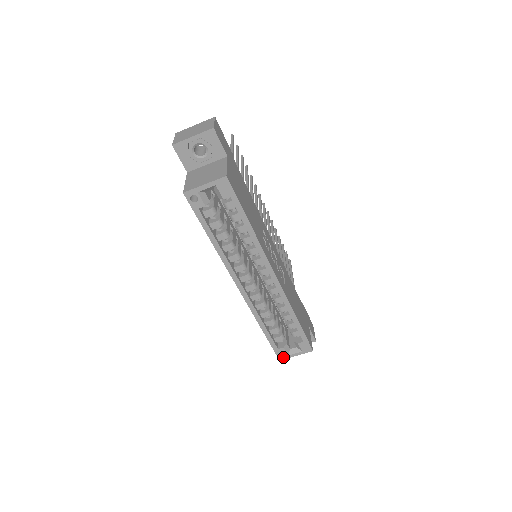
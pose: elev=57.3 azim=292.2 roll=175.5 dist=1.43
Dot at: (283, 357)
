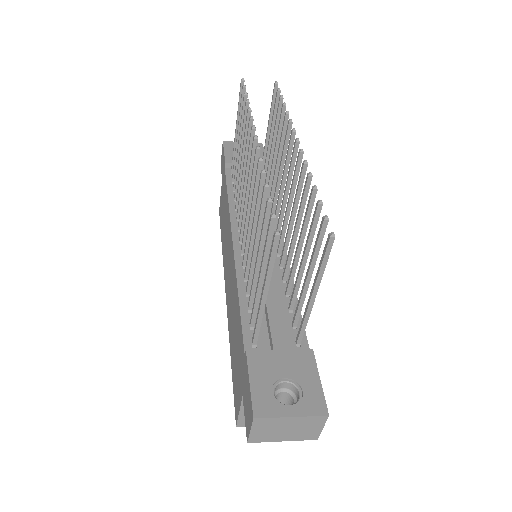
Dot at: occluded
